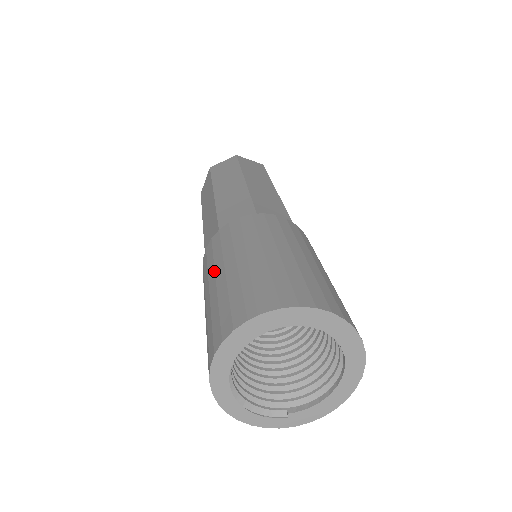
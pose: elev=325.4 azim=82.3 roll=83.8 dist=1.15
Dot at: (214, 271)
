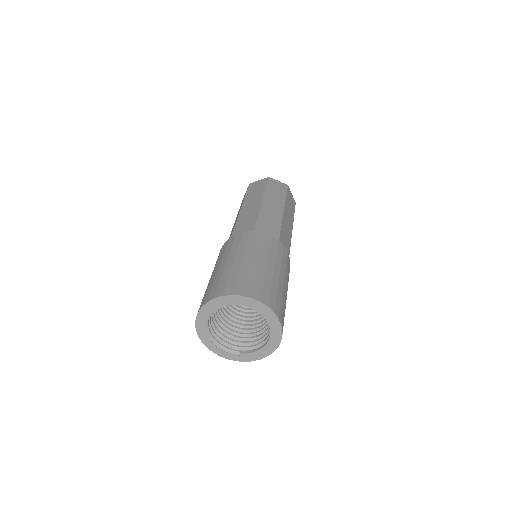
Dot at: (216, 265)
